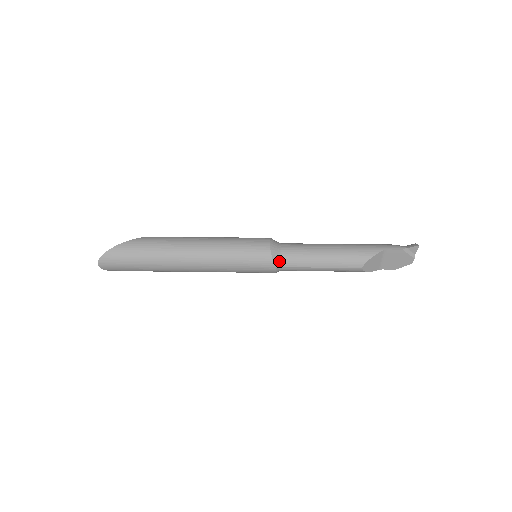
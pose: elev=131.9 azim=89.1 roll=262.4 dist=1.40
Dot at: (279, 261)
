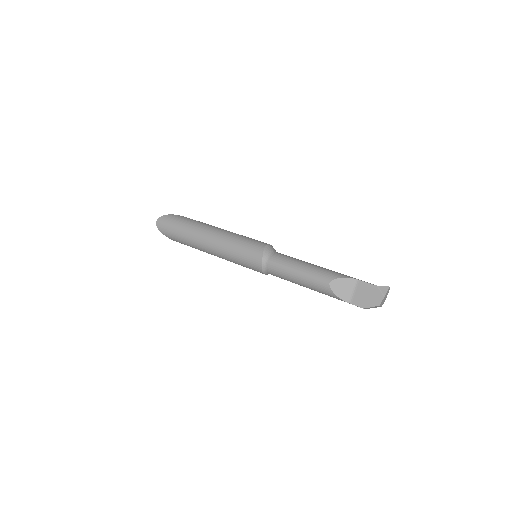
Dot at: (268, 256)
